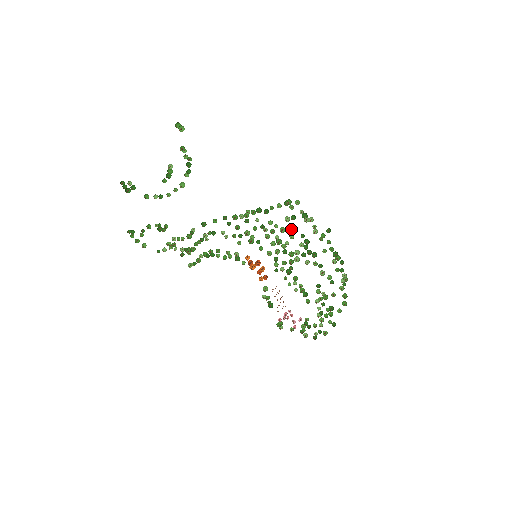
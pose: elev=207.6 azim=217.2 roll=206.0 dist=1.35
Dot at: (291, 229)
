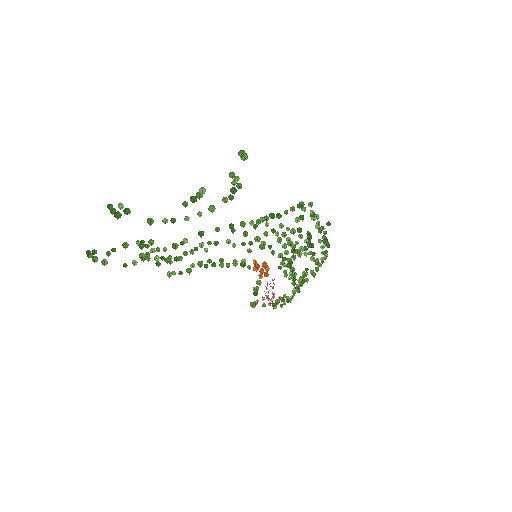
Dot at: (299, 229)
